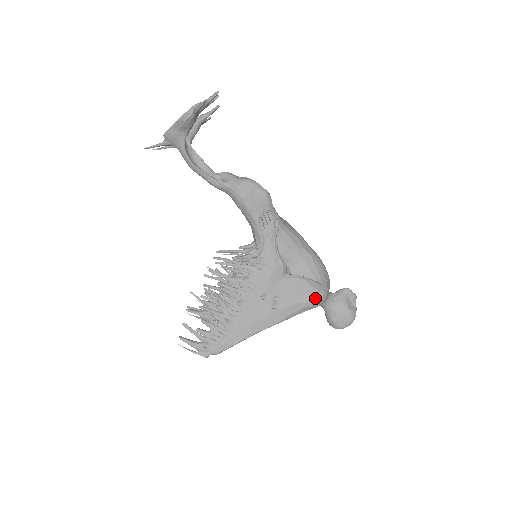
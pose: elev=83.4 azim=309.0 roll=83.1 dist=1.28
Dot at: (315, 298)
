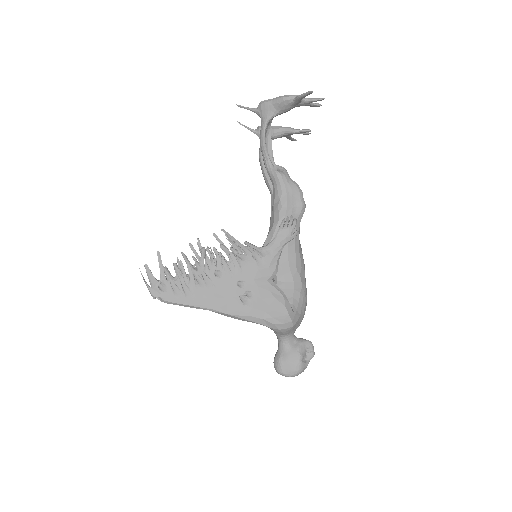
Dot at: (281, 319)
